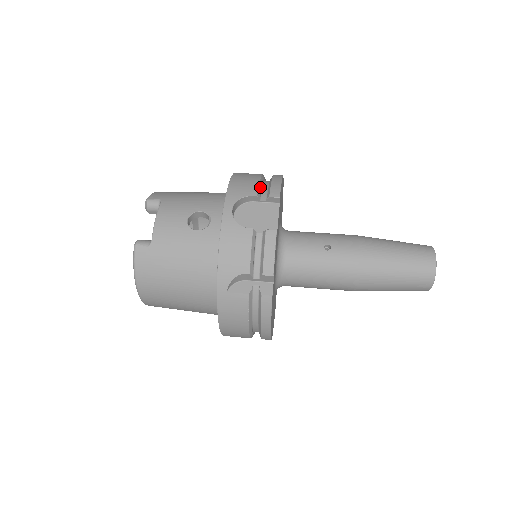
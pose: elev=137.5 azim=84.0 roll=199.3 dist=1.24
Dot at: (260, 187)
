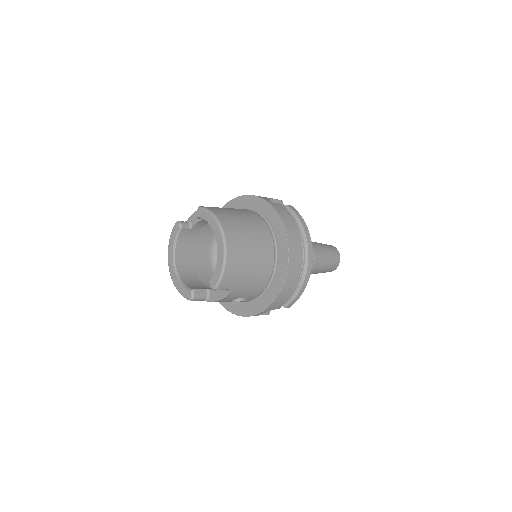
Dot at: occluded
